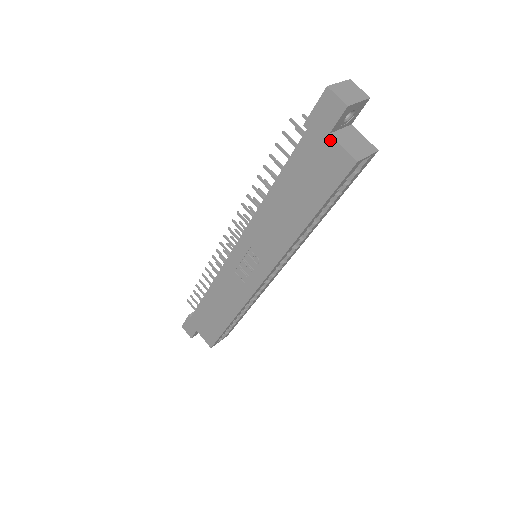
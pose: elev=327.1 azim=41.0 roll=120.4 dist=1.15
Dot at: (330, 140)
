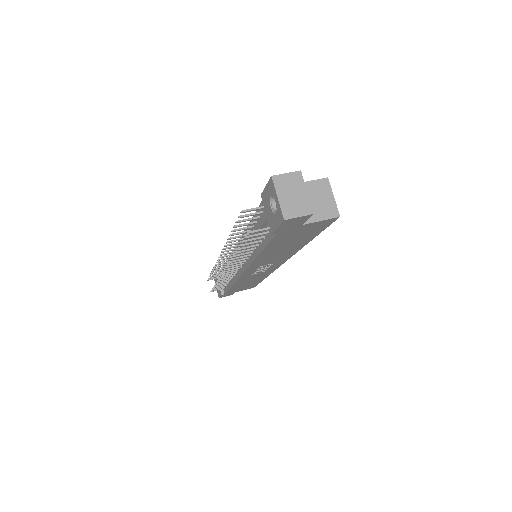
Dot at: (306, 225)
